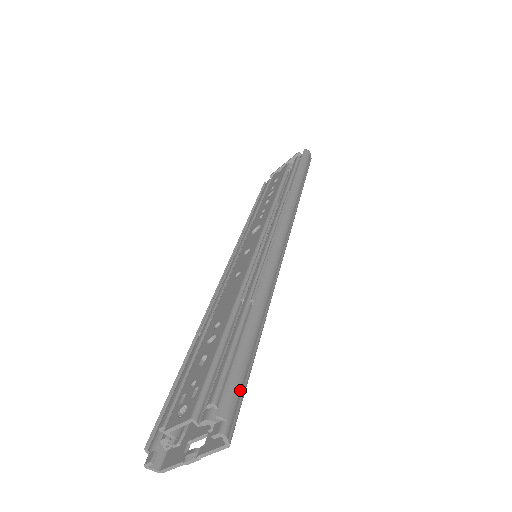
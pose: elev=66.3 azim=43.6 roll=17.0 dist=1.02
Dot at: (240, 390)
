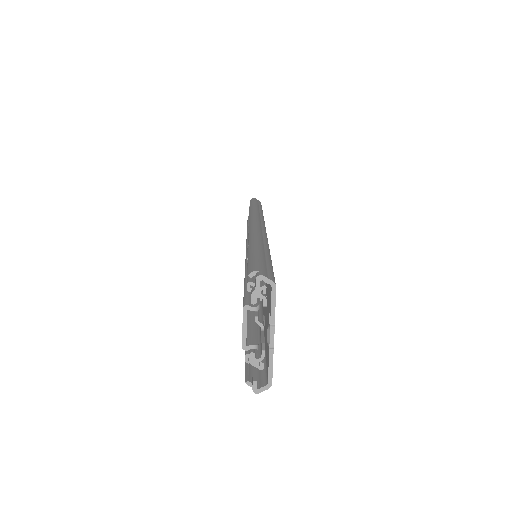
Dot at: (262, 262)
